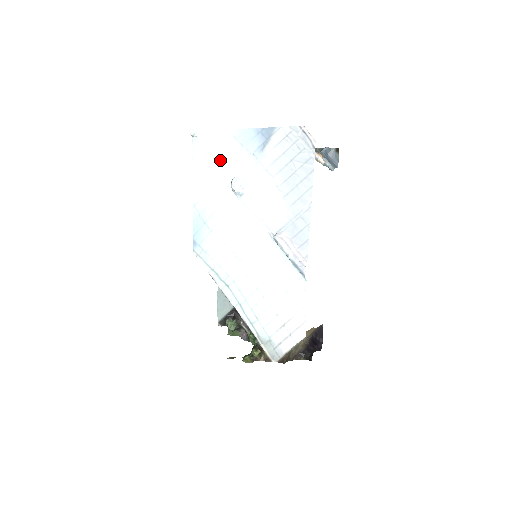
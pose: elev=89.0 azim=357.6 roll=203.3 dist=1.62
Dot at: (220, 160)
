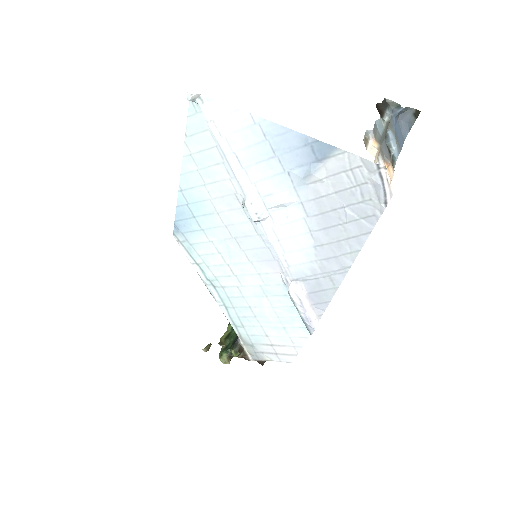
Dot at: (232, 159)
